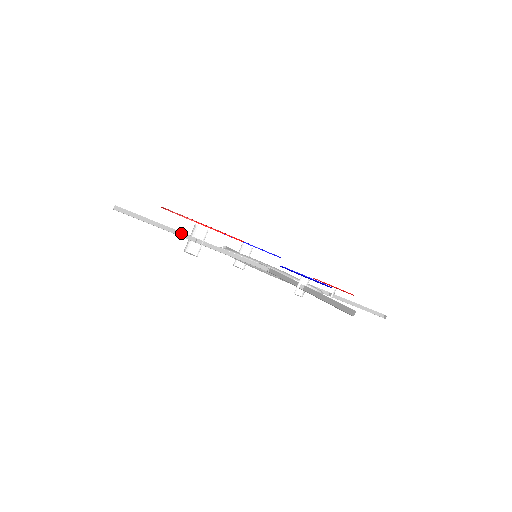
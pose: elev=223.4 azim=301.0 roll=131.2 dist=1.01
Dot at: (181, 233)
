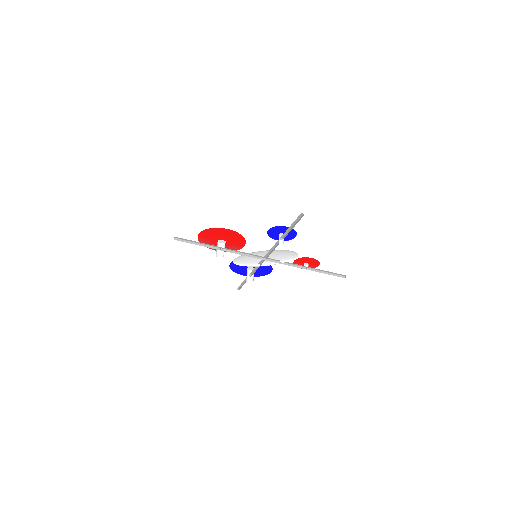
Dot at: (212, 247)
